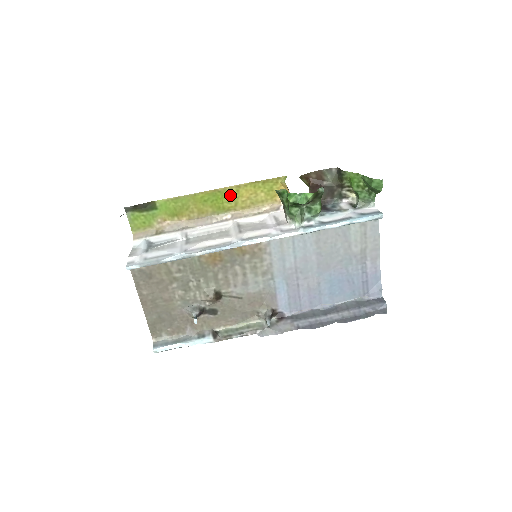
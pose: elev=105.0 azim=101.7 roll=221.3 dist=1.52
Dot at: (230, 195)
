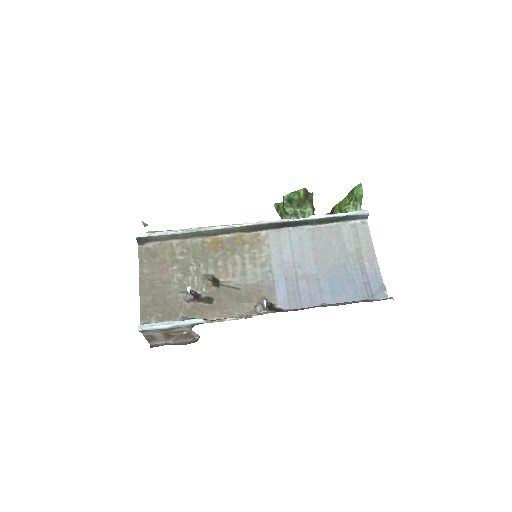
Dot at: occluded
